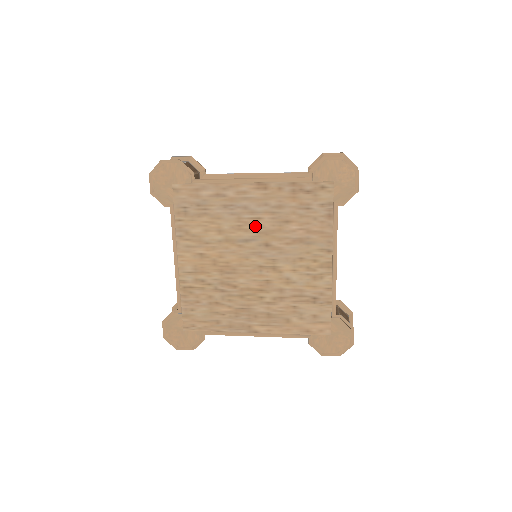
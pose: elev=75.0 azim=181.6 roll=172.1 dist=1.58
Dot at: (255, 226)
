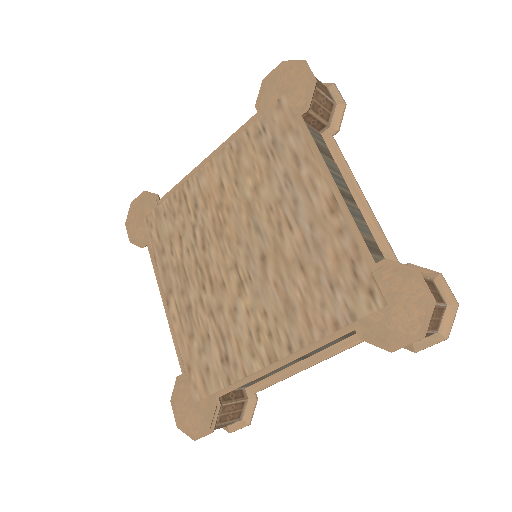
Dot at: (279, 228)
